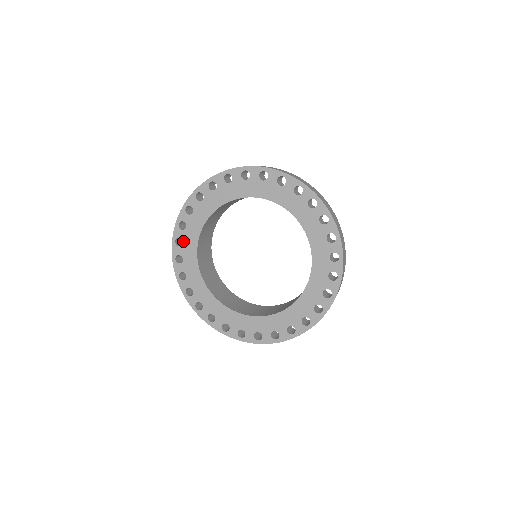
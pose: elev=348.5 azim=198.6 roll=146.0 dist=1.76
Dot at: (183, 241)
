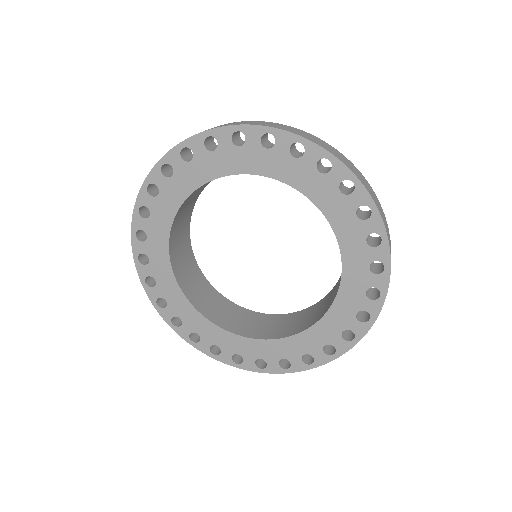
Dot at: (193, 159)
